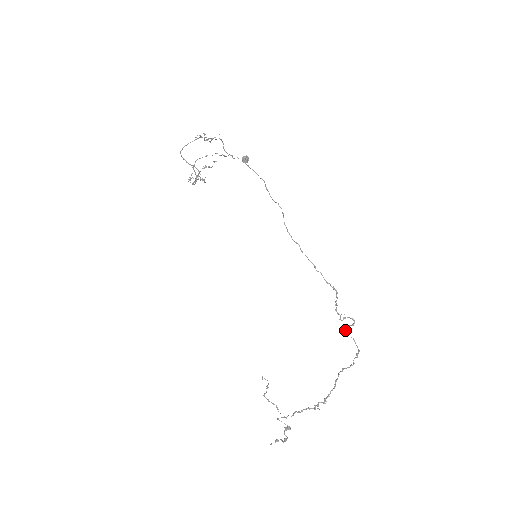
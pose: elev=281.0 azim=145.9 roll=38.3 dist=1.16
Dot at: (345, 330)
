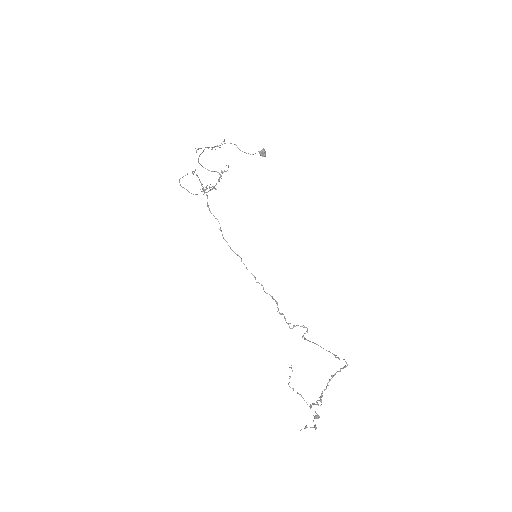
Dot at: occluded
